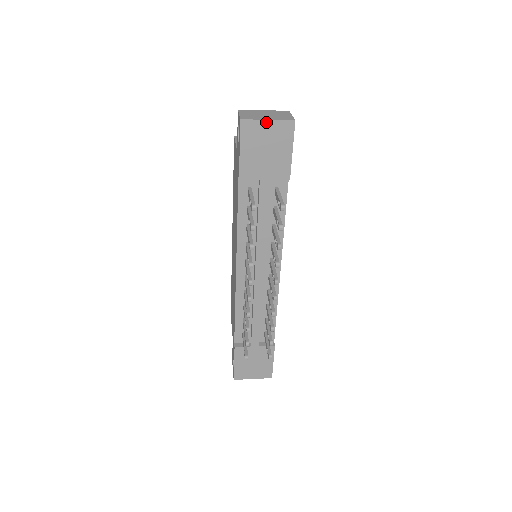
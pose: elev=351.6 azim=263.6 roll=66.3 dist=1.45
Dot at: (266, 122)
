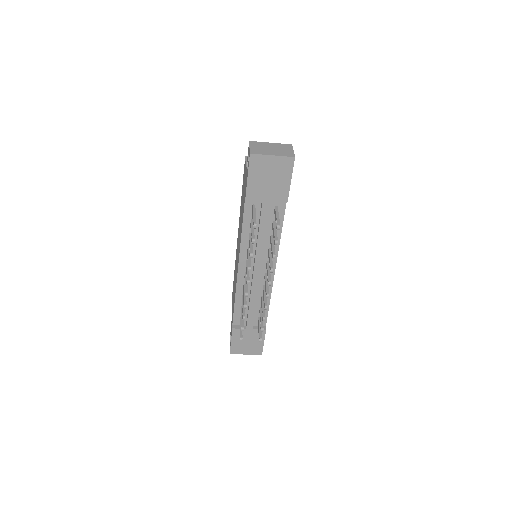
Dot at: (271, 157)
